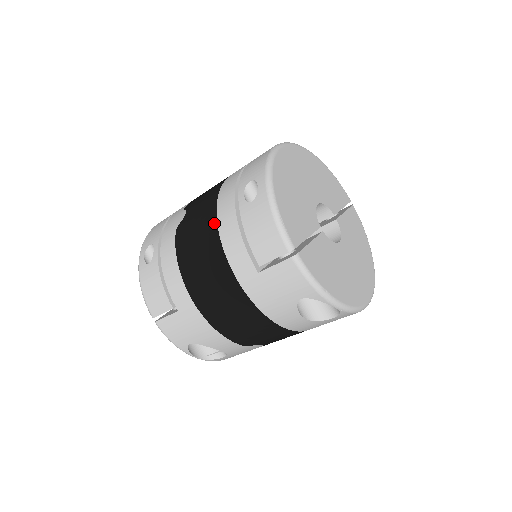
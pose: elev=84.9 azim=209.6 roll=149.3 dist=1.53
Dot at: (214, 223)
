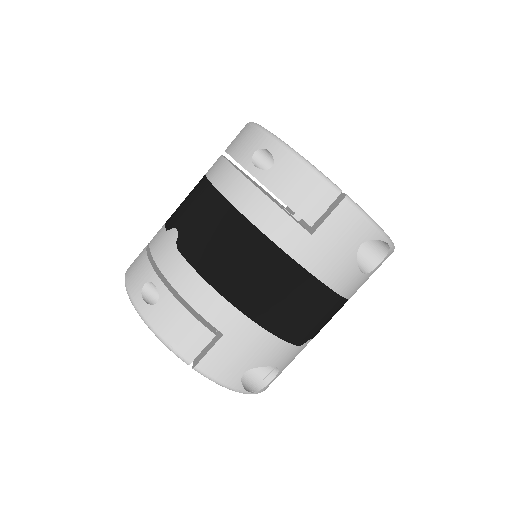
Dot at: (232, 211)
